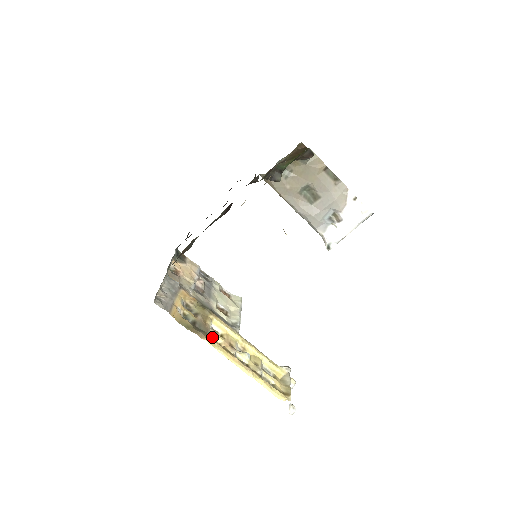
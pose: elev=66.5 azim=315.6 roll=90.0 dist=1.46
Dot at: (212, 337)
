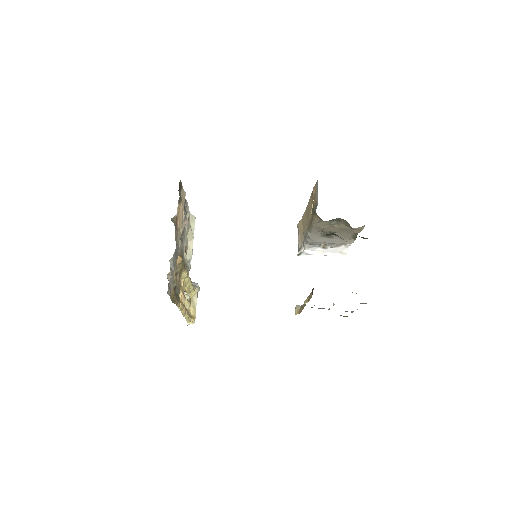
Dot at: occluded
